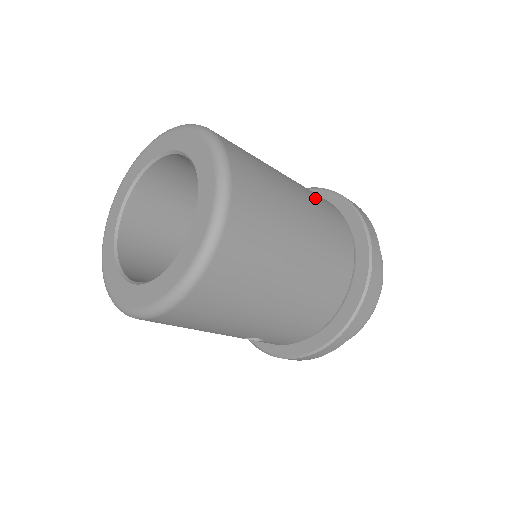
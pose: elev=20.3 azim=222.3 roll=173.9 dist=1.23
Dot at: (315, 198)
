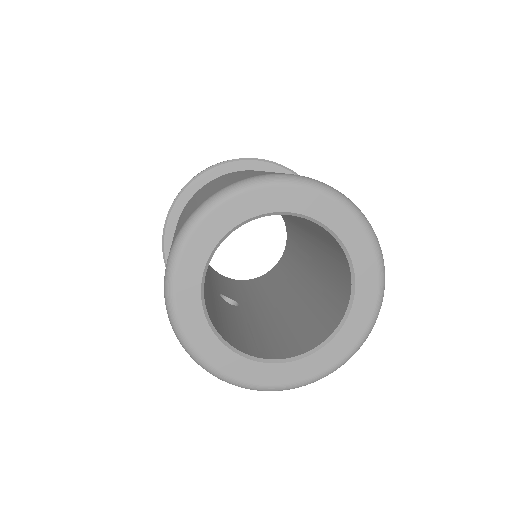
Dot at: occluded
